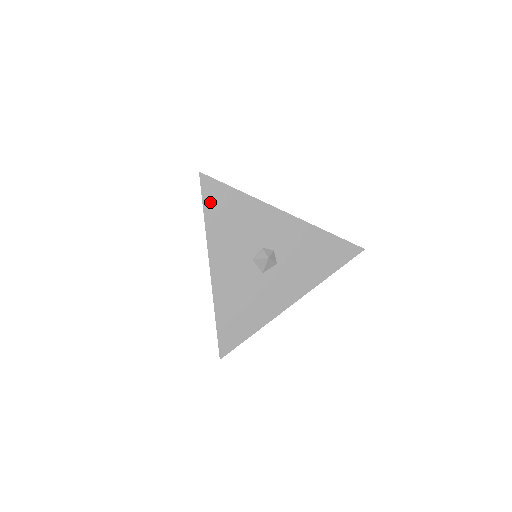
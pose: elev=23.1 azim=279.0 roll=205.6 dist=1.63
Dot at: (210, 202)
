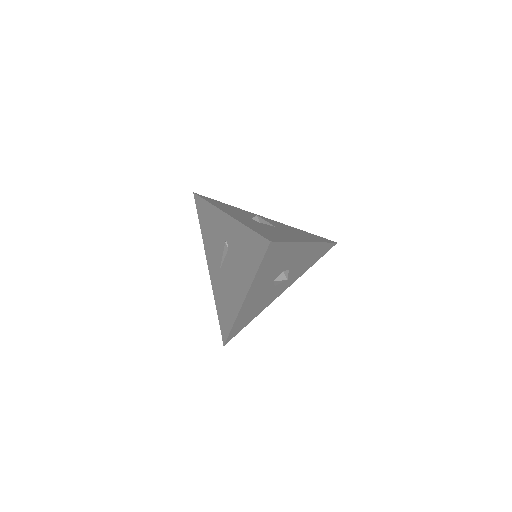
Dot at: (267, 259)
